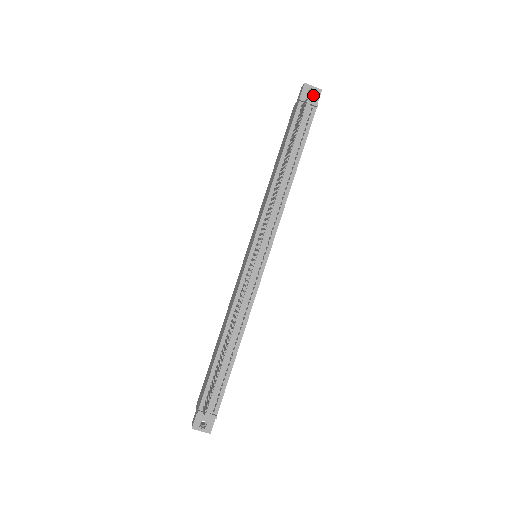
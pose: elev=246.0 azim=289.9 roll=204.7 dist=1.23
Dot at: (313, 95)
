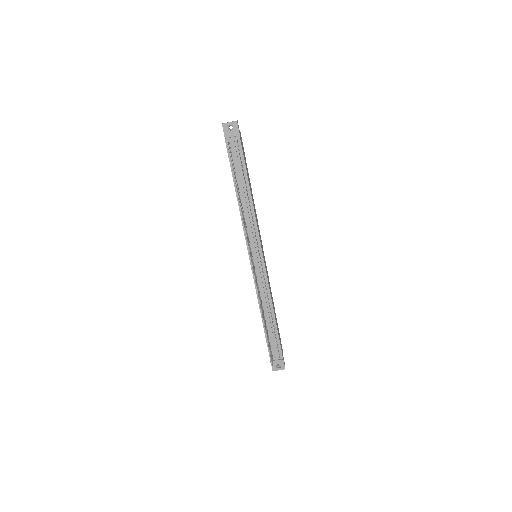
Dot at: (233, 129)
